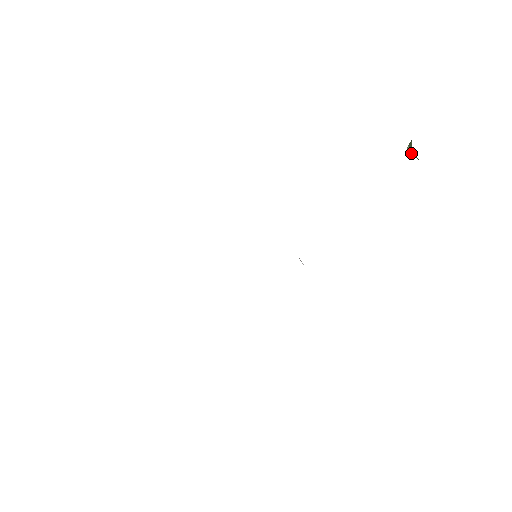
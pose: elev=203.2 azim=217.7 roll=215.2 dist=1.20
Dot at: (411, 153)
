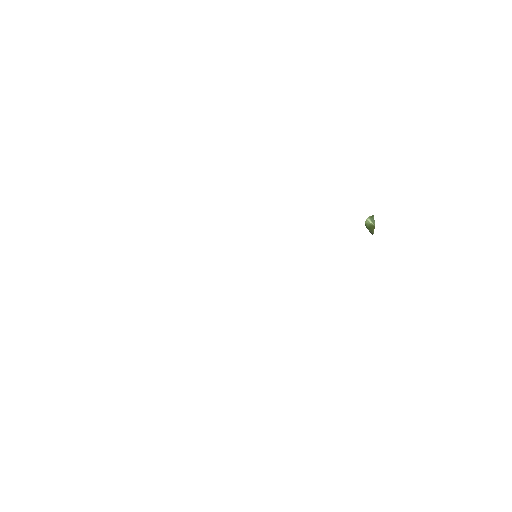
Dot at: (369, 224)
